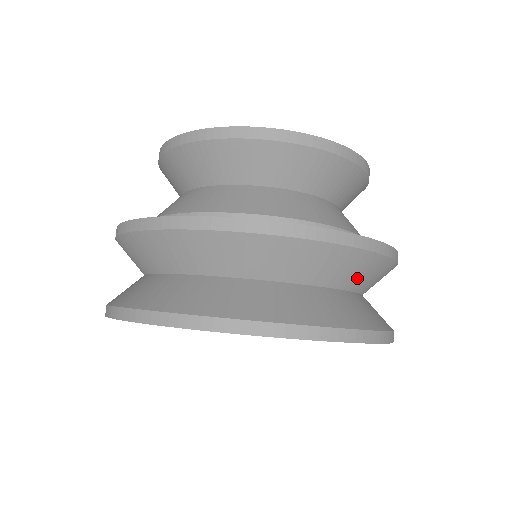
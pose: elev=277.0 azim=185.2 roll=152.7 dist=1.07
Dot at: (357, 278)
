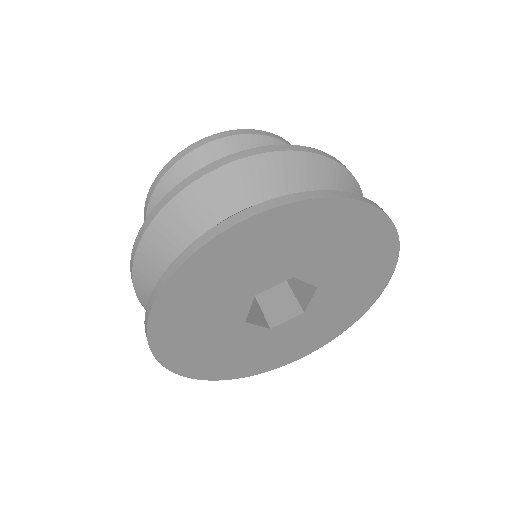
Dot at: (329, 187)
